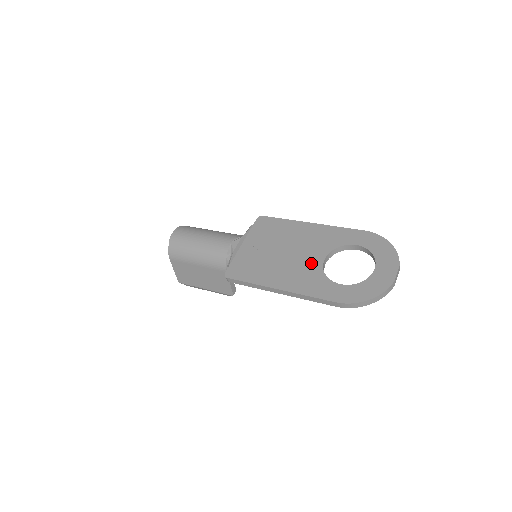
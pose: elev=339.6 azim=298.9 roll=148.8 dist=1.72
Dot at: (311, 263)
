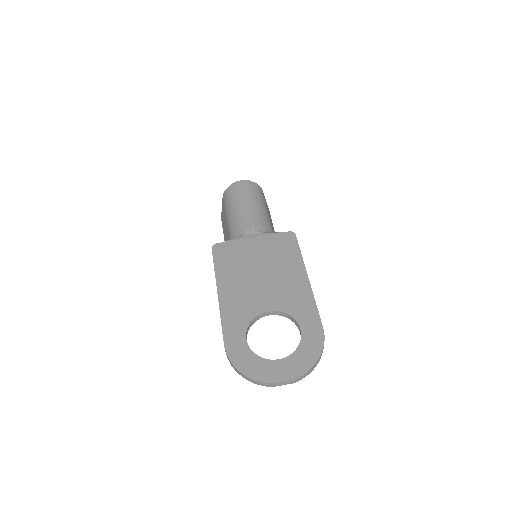
Dot at: (259, 302)
